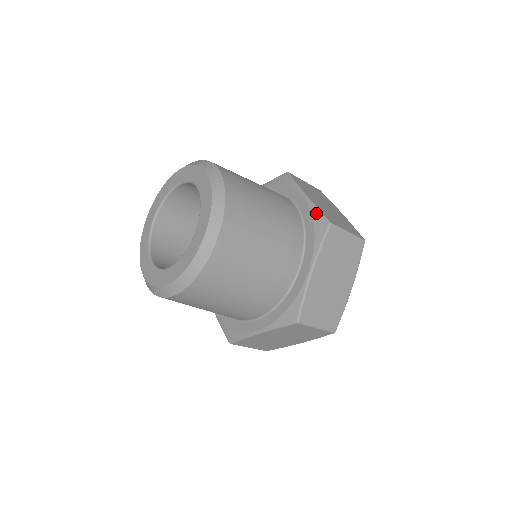
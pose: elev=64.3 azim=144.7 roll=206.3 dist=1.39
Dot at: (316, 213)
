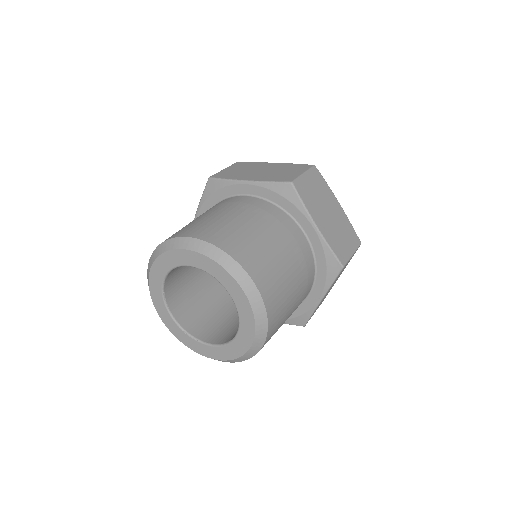
Dot at: (329, 254)
